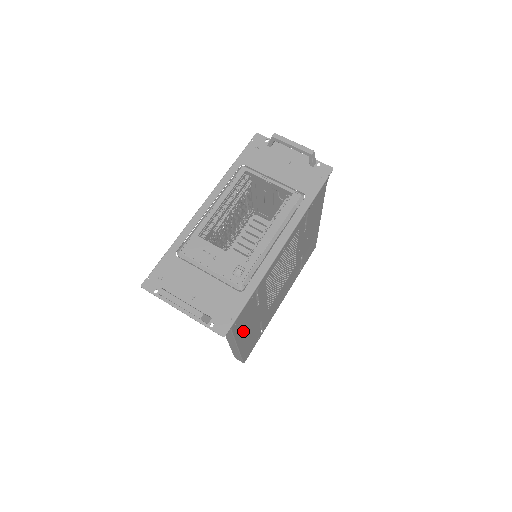
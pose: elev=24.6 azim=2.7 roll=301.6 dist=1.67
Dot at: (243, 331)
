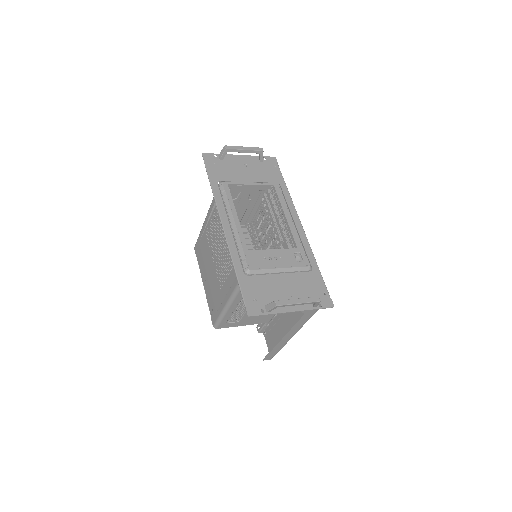
Dot at: occluded
